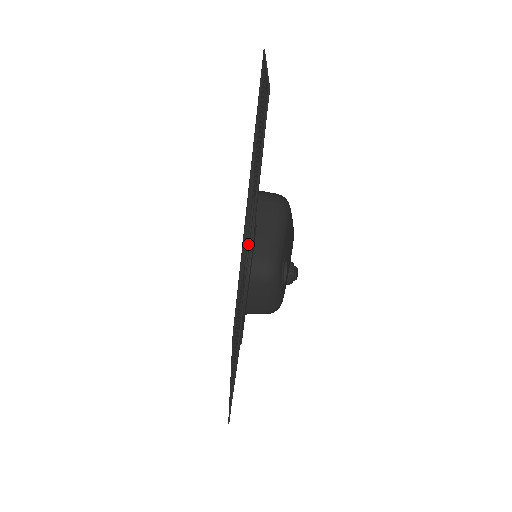
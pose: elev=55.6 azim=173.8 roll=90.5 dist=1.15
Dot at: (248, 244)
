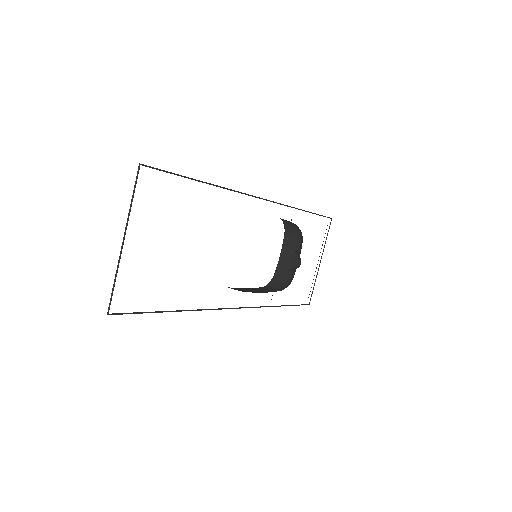
Dot at: occluded
